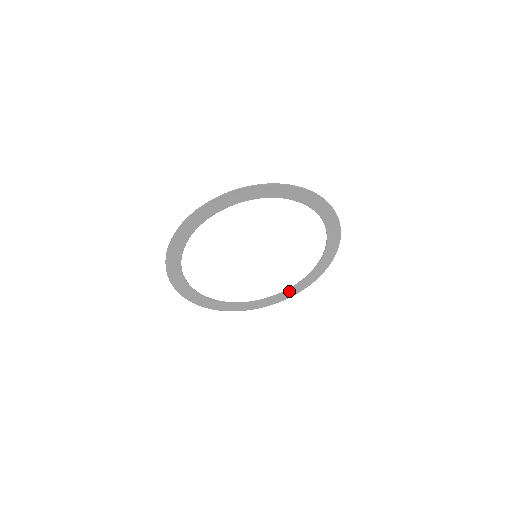
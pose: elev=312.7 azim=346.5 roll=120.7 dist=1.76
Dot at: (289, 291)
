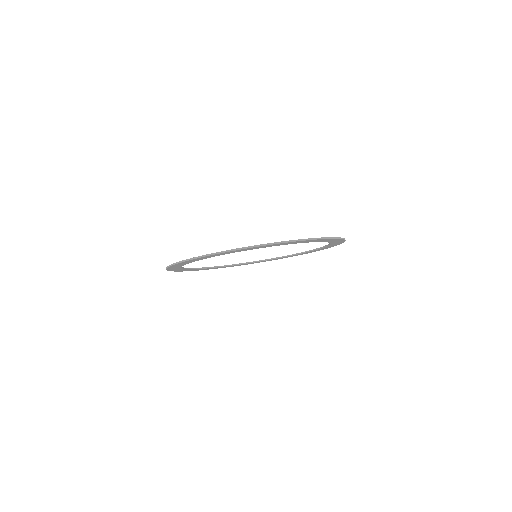
Dot at: (269, 260)
